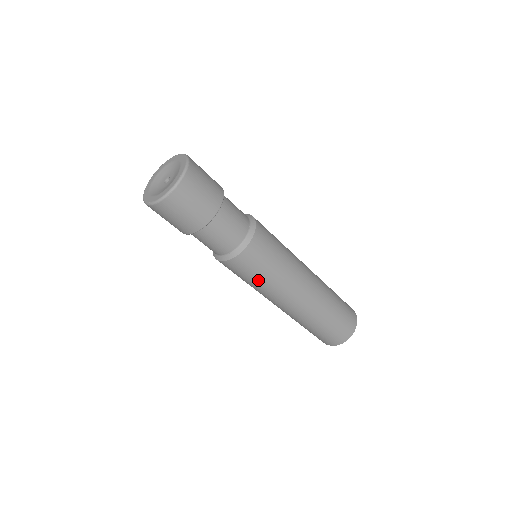
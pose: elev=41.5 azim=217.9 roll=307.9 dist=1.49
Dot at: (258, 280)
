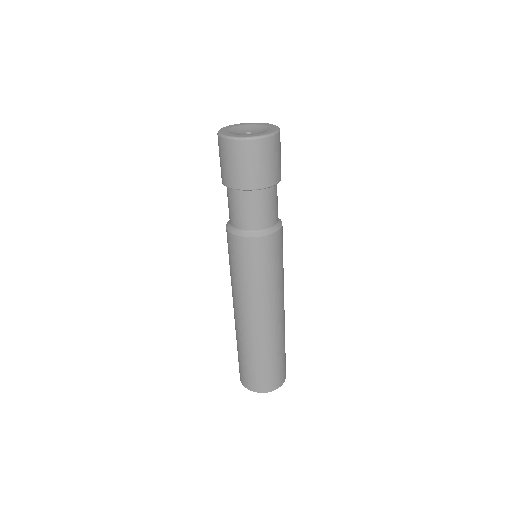
Dot at: (242, 273)
